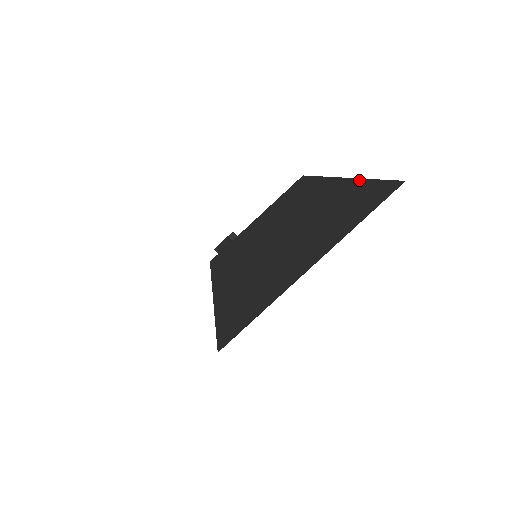
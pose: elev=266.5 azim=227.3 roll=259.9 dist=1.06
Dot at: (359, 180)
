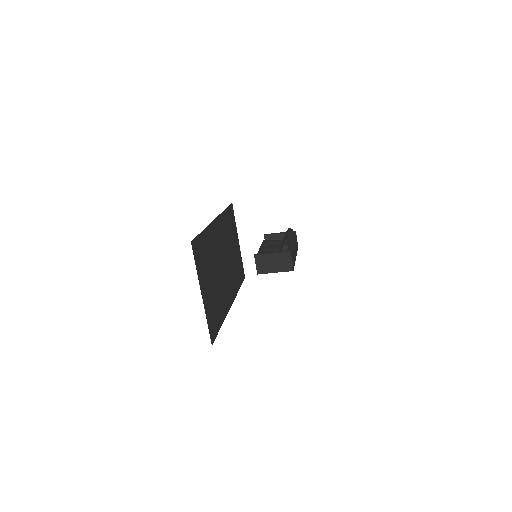
Dot at: (205, 229)
